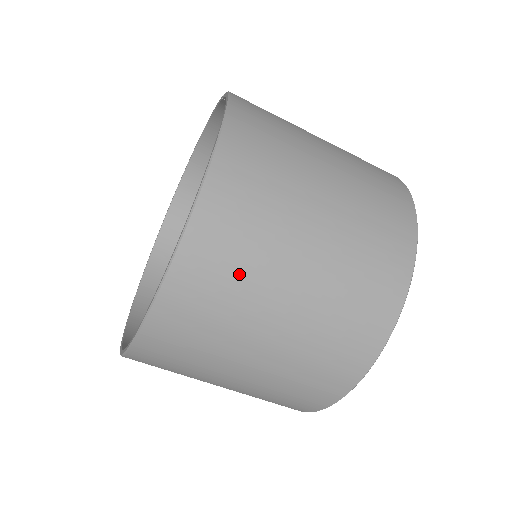
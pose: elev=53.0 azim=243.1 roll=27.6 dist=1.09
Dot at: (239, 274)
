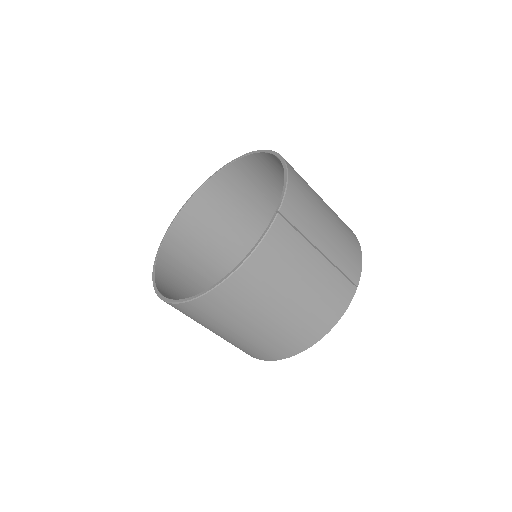
Dot at: (197, 320)
